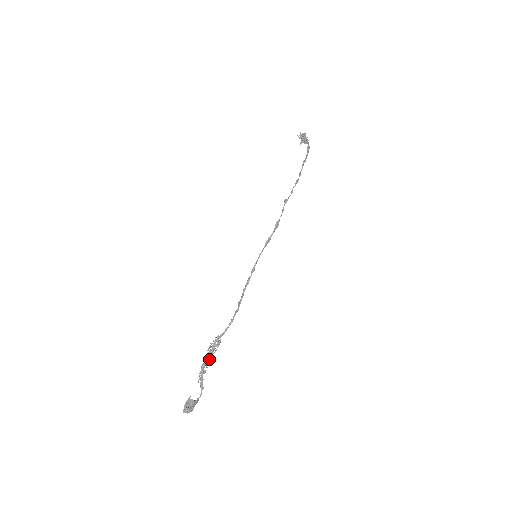
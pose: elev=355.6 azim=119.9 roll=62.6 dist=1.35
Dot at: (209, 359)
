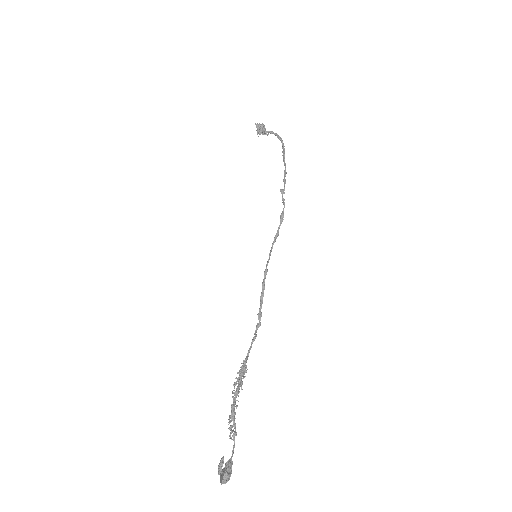
Dot at: (238, 396)
